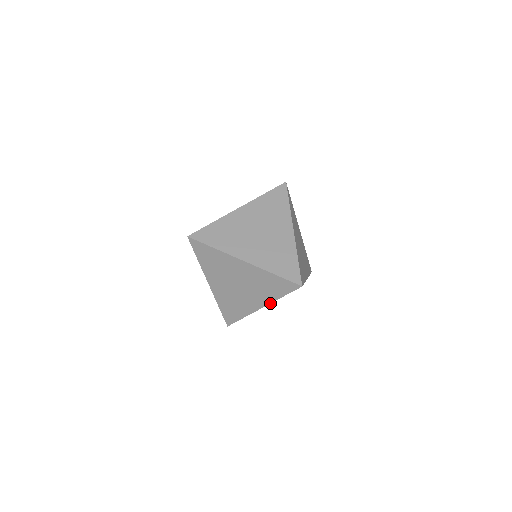
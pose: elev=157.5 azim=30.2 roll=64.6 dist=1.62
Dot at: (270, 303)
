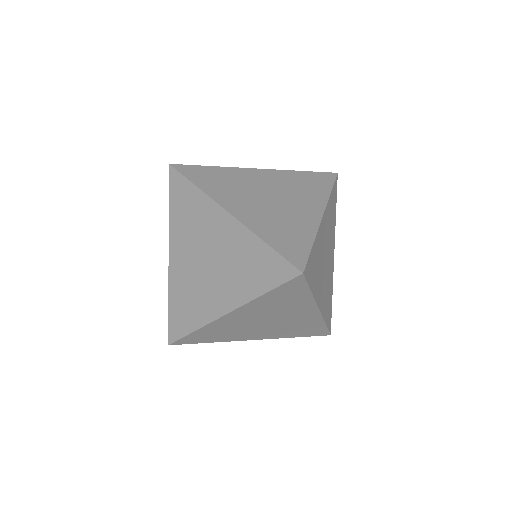
Dot at: (242, 304)
